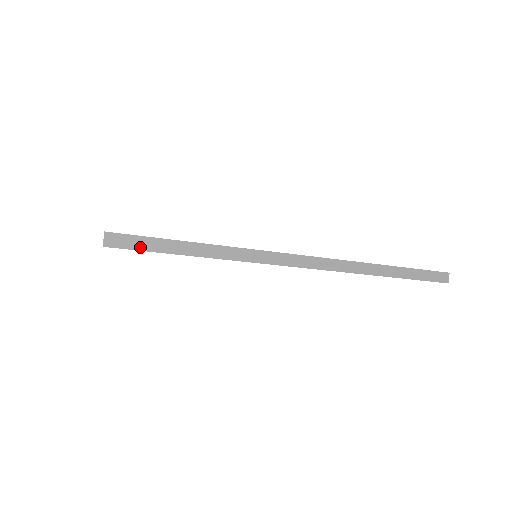
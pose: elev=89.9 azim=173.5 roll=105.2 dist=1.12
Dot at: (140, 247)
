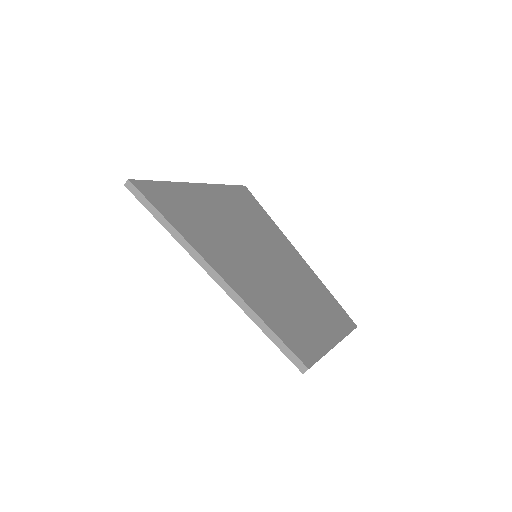
Dot at: (138, 197)
